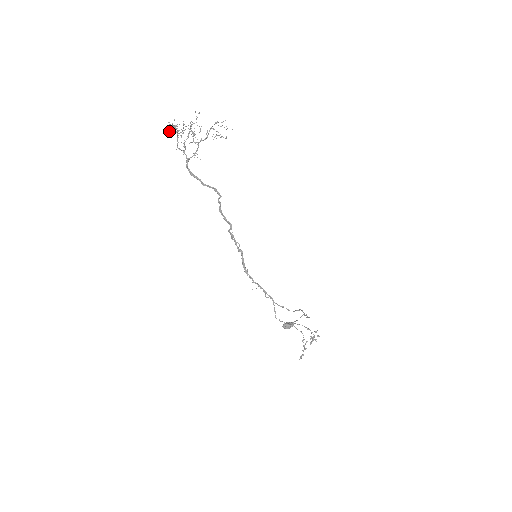
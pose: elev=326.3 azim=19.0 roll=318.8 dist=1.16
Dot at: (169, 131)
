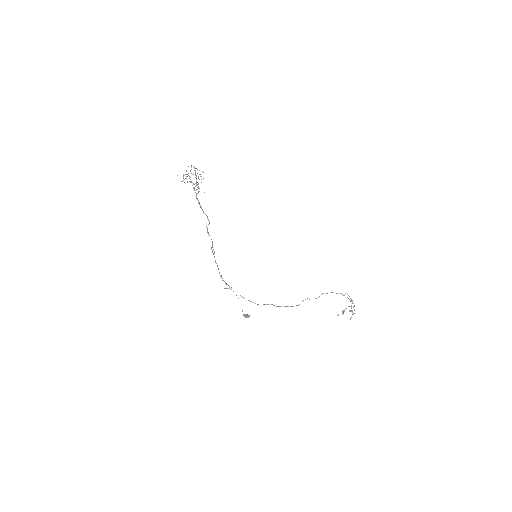
Dot at: occluded
